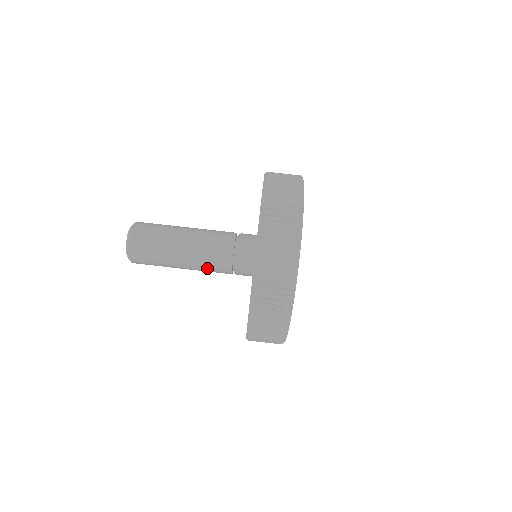
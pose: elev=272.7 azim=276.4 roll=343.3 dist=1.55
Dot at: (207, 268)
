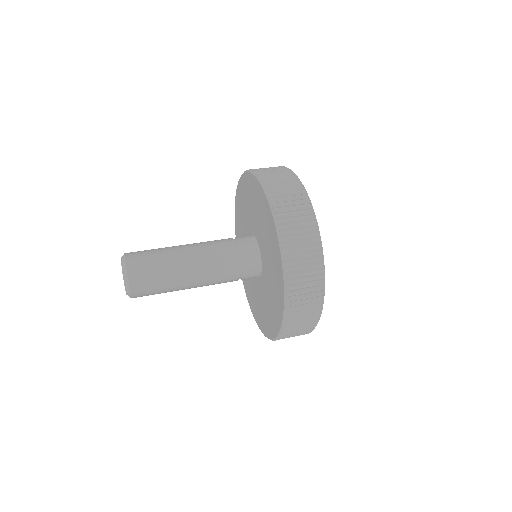
Dot at: (212, 256)
